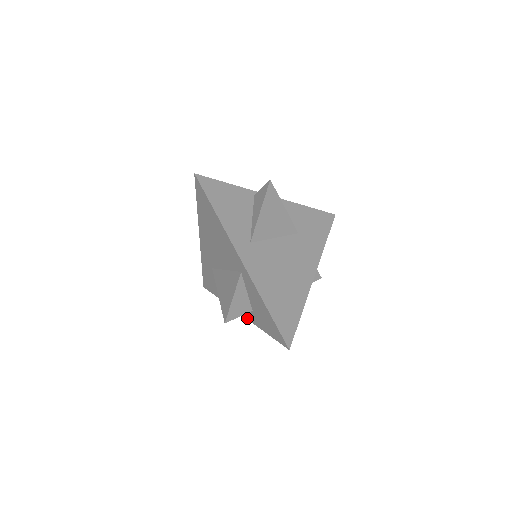
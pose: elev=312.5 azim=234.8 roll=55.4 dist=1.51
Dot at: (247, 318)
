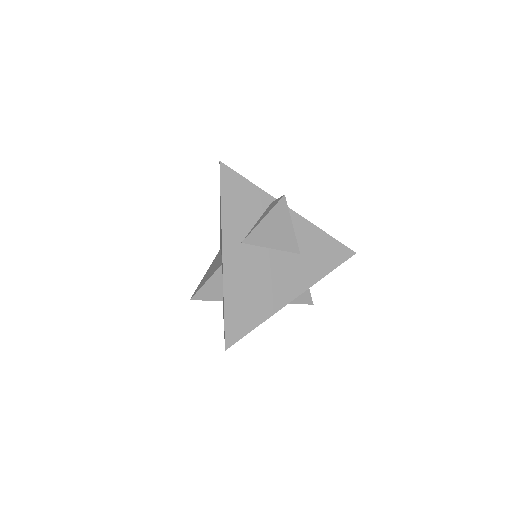
Dot at: occluded
